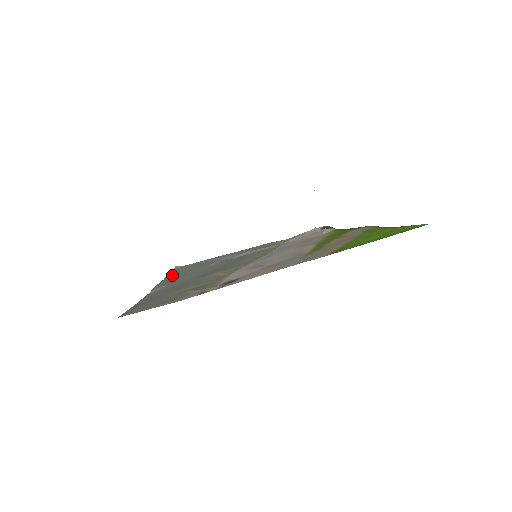
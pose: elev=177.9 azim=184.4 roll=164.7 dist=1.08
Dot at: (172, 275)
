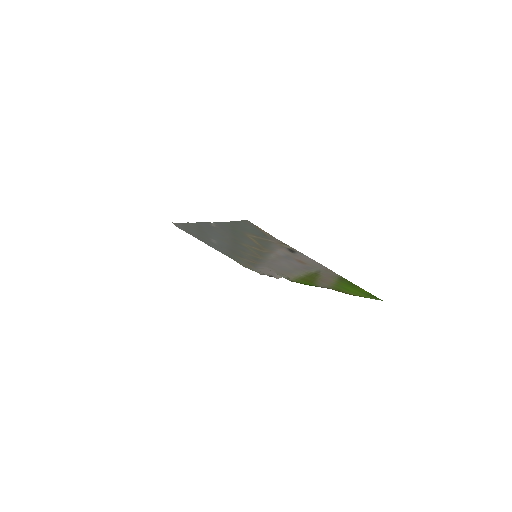
Dot at: (194, 225)
